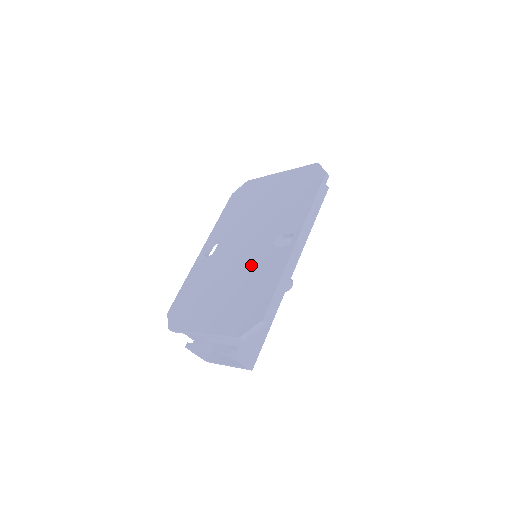
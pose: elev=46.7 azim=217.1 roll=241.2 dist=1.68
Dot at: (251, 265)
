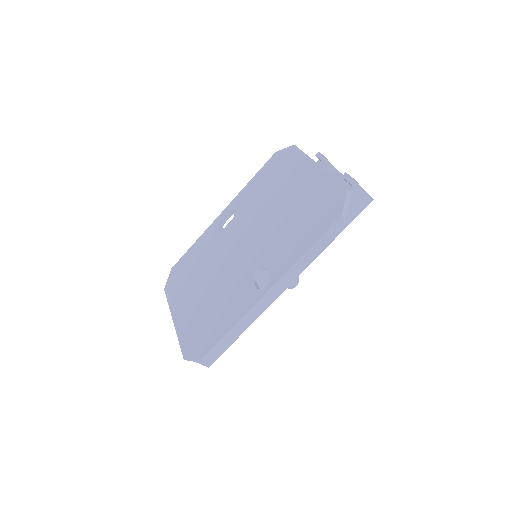
Dot at: (230, 282)
